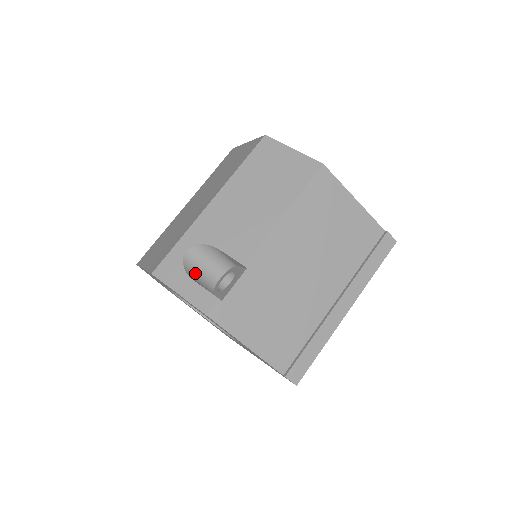
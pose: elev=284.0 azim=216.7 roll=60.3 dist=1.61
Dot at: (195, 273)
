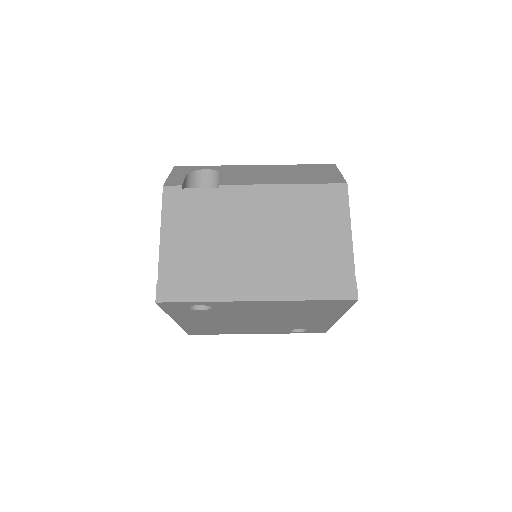
Dot at: (195, 183)
